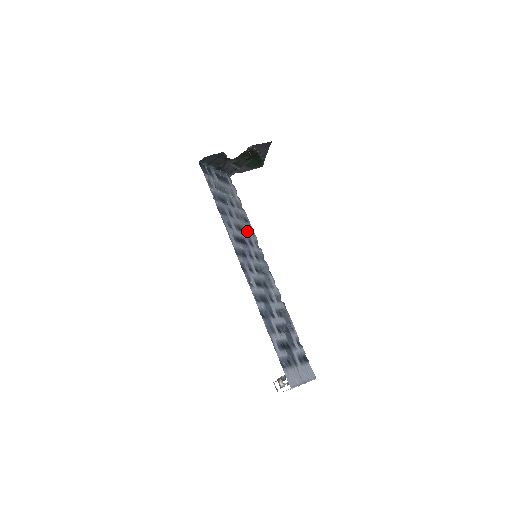
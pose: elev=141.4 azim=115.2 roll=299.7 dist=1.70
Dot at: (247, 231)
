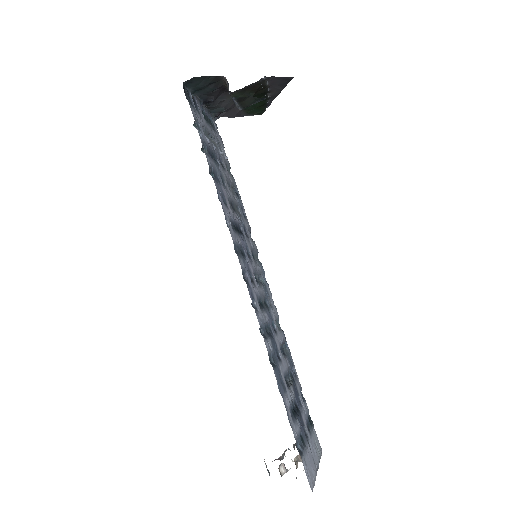
Dot at: (240, 212)
